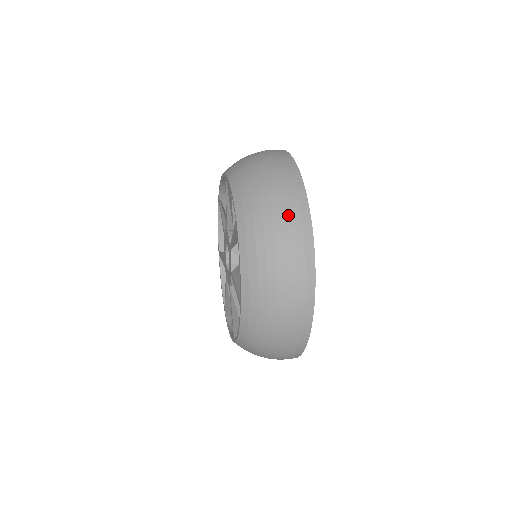
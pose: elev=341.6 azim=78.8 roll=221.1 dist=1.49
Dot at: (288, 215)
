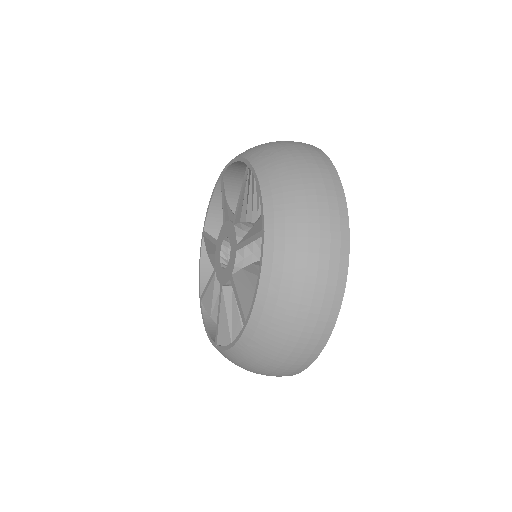
Dot at: (303, 148)
